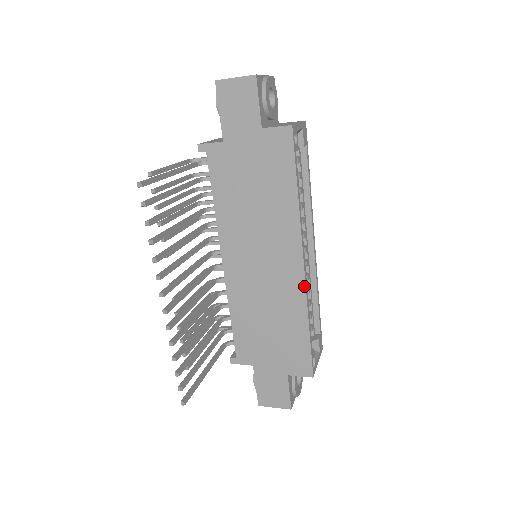
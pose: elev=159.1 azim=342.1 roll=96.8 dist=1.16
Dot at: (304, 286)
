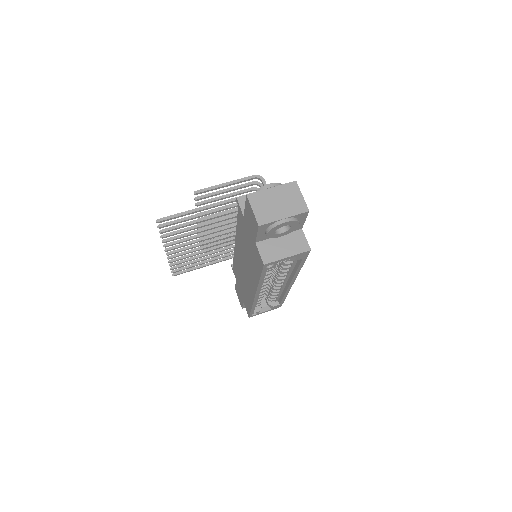
Dot at: (253, 300)
